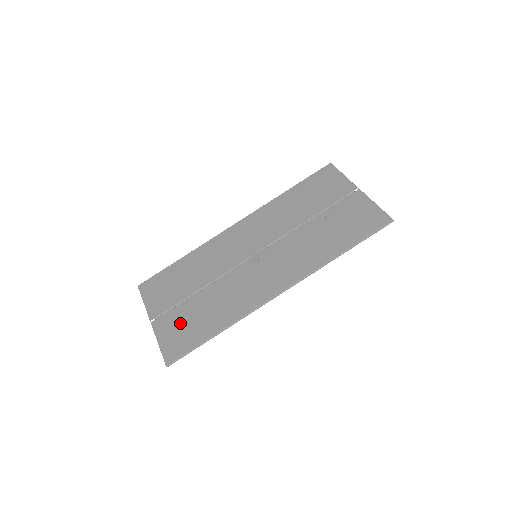
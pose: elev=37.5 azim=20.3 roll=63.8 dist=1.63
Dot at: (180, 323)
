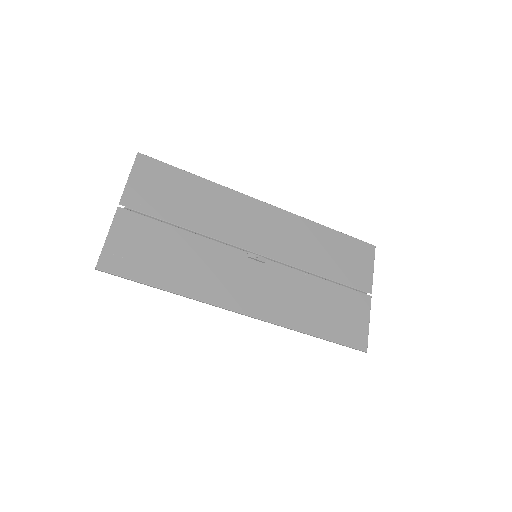
Dot at: (143, 241)
